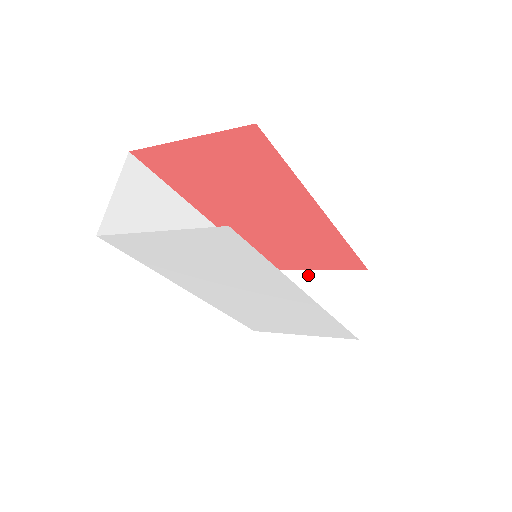
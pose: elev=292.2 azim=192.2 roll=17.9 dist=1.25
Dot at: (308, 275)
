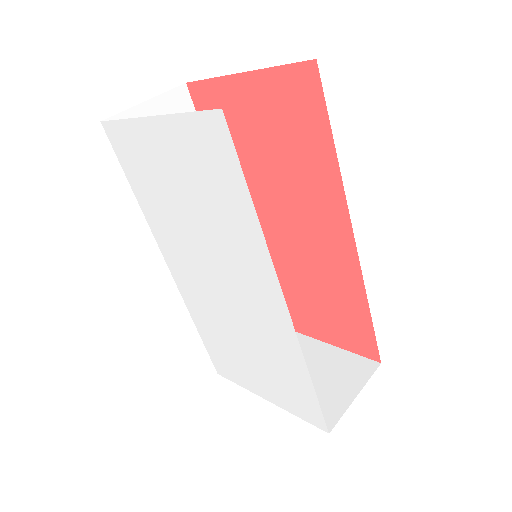
Dot at: (310, 342)
